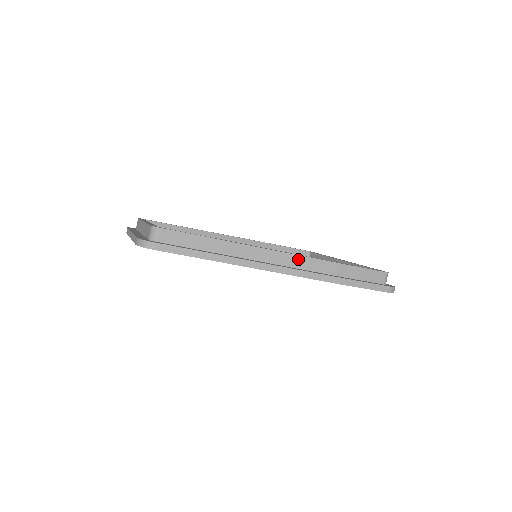
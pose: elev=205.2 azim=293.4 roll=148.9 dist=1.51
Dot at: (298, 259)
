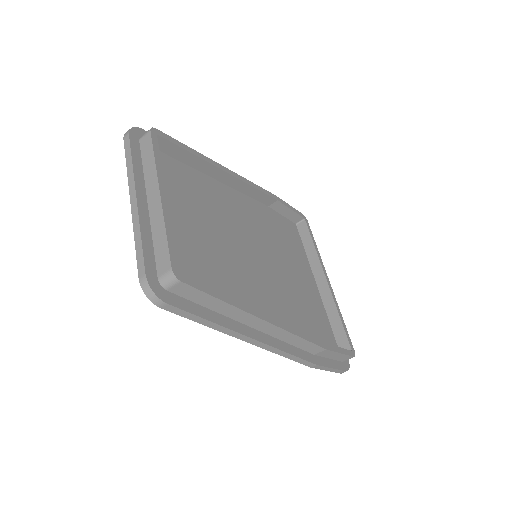
Dot at: (296, 339)
